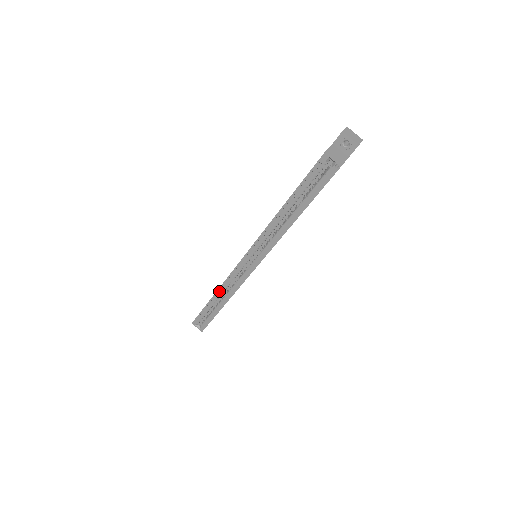
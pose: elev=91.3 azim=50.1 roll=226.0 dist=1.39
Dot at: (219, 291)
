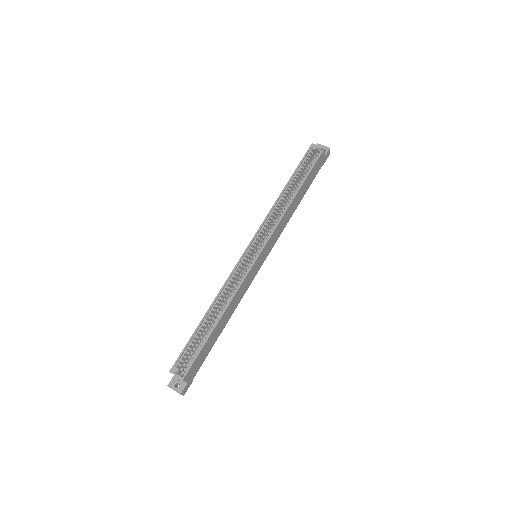
Dot at: (215, 302)
